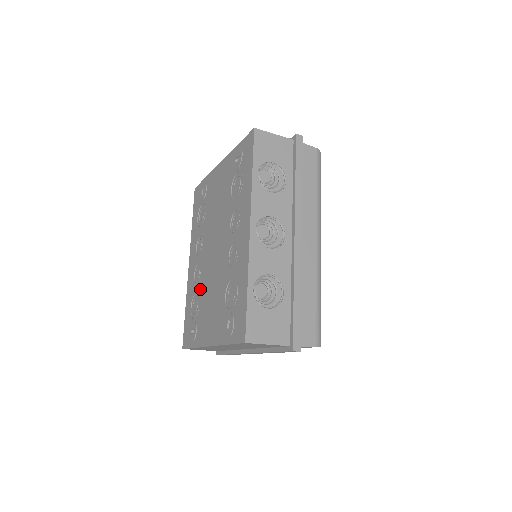
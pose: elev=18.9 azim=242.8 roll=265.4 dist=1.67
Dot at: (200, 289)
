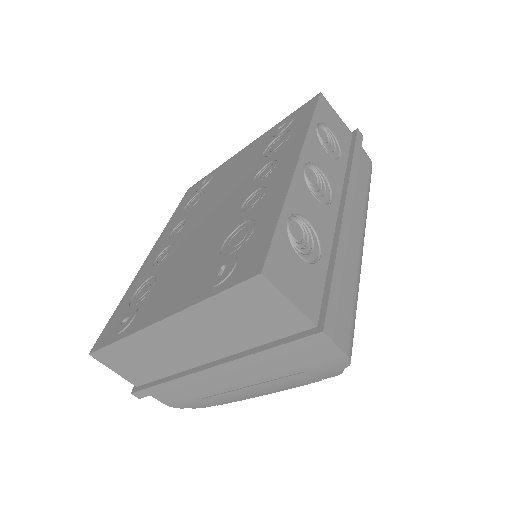
Dot at: (163, 267)
